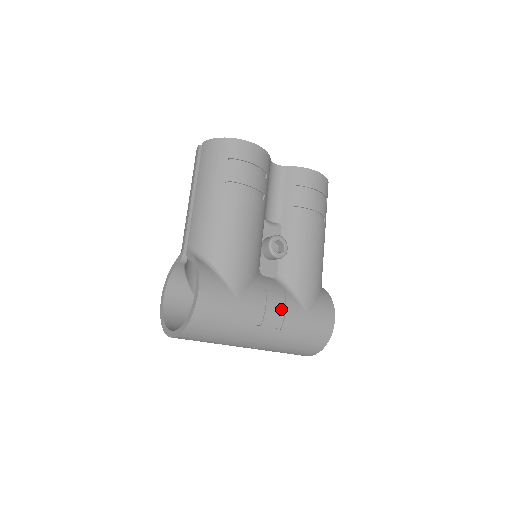
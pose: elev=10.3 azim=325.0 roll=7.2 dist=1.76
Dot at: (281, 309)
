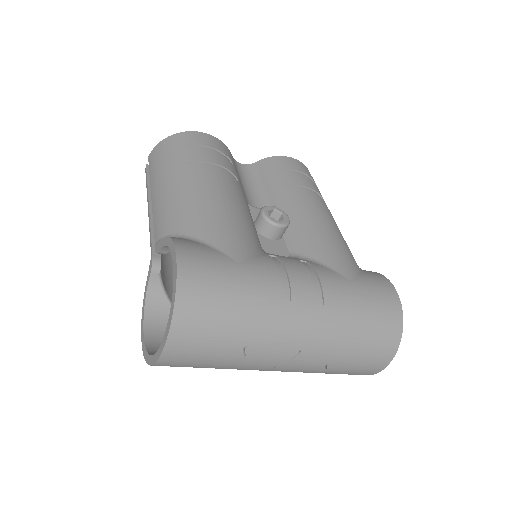
Dot at: (311, 278)
